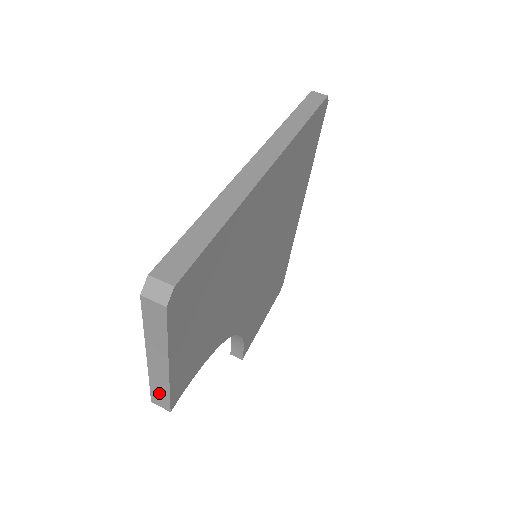
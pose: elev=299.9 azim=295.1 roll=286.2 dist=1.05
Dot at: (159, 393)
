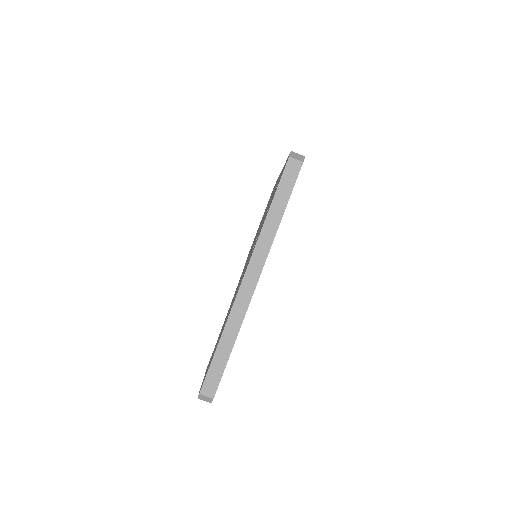
Dot at: occluded
